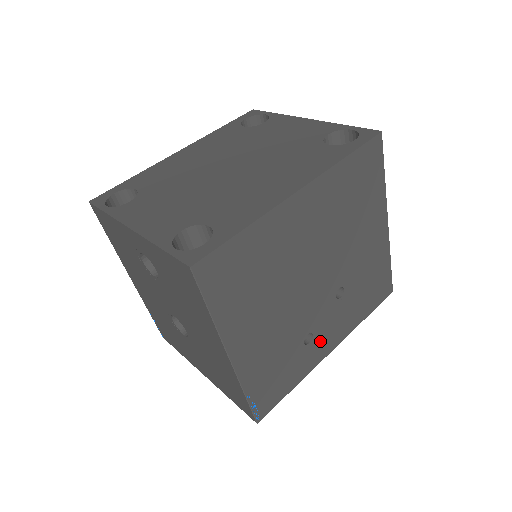
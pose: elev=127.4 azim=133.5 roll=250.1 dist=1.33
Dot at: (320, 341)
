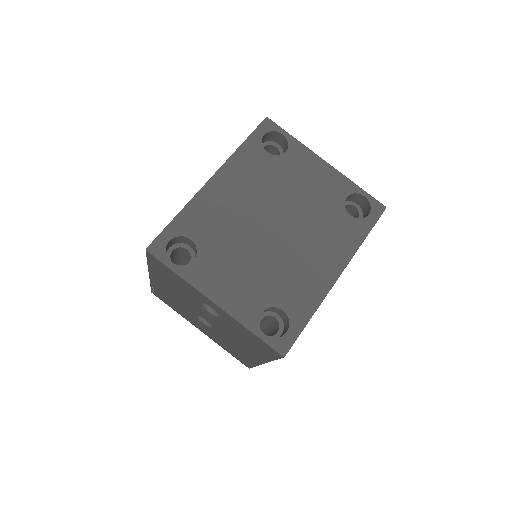
Dot at: occluded
